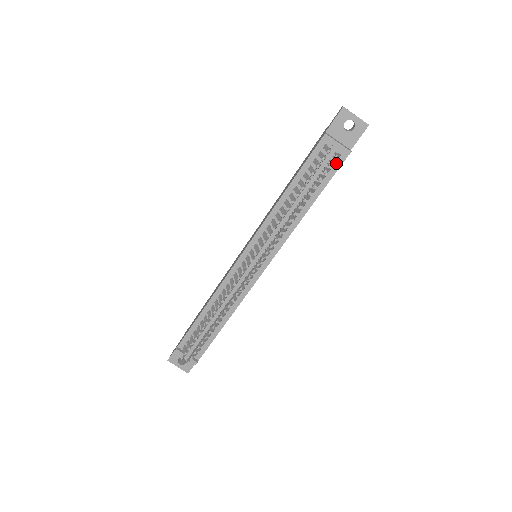
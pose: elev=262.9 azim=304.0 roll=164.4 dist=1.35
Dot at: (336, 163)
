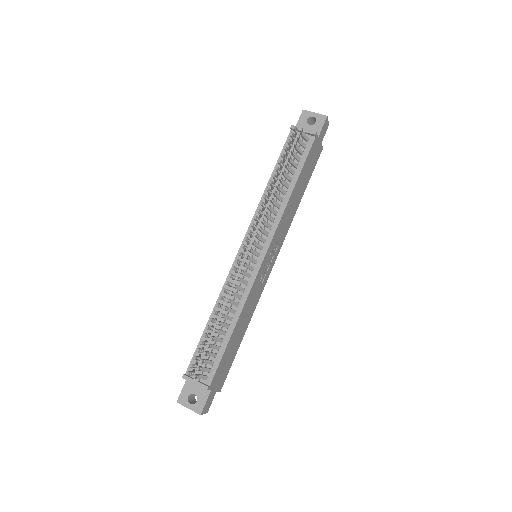
Dot at: (307, 146)
